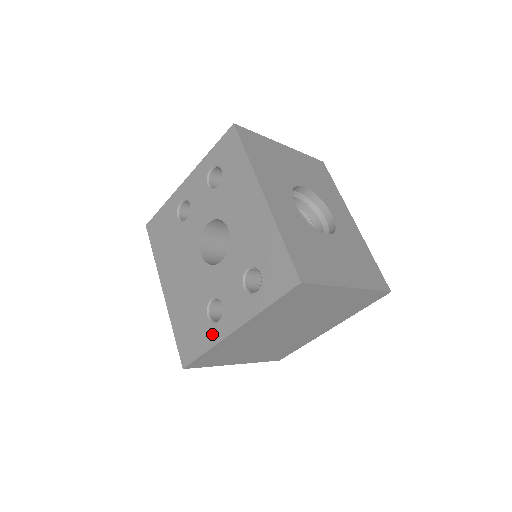
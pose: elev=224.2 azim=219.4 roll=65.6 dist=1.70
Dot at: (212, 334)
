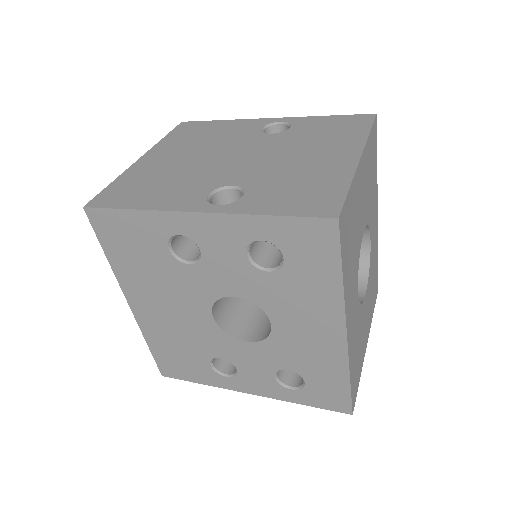
Dot at: (214, 380)
